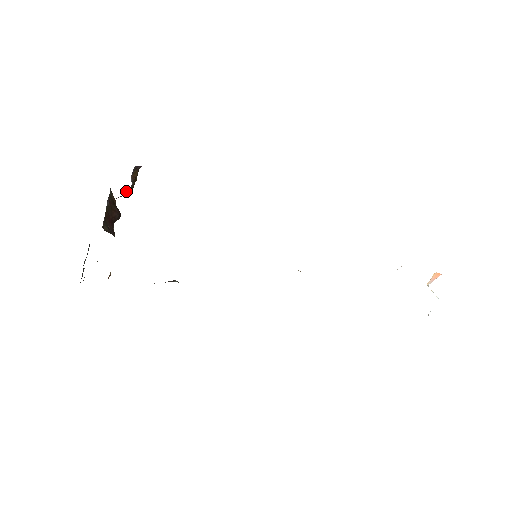
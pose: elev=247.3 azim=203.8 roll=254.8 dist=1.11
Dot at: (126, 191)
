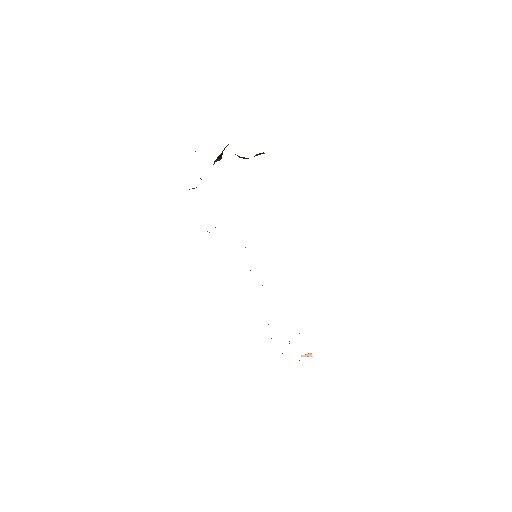
Dot at: occluded
